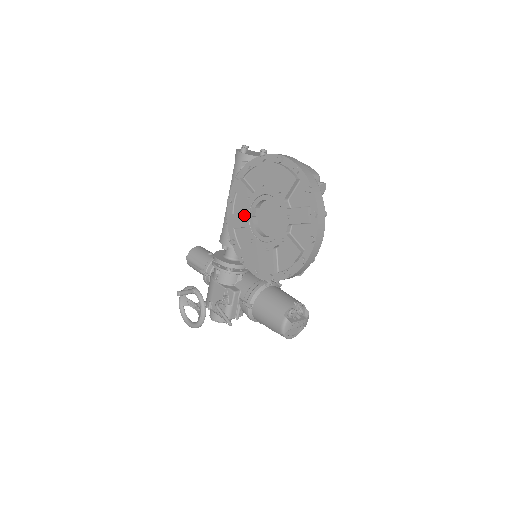
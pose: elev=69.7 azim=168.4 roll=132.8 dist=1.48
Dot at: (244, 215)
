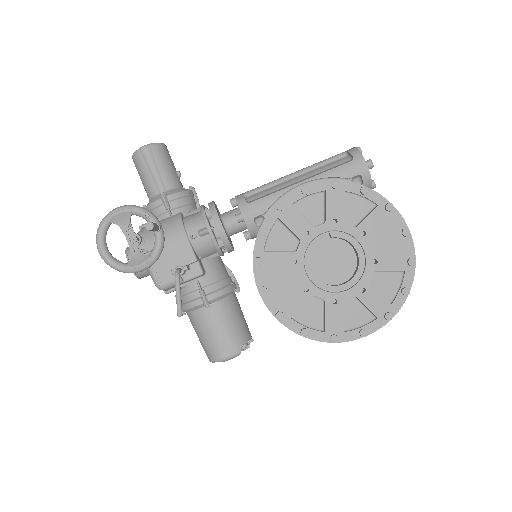
Dot at: (312, 228)
